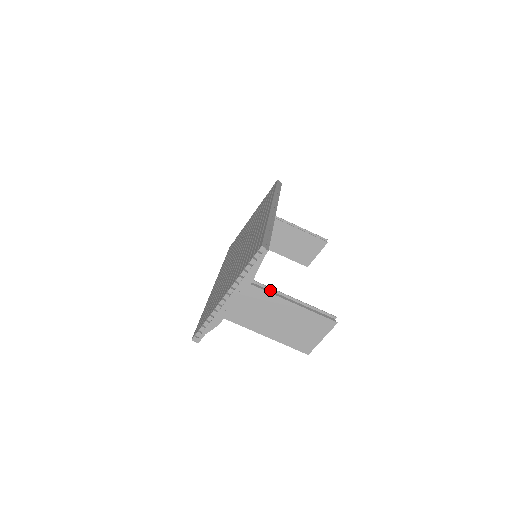
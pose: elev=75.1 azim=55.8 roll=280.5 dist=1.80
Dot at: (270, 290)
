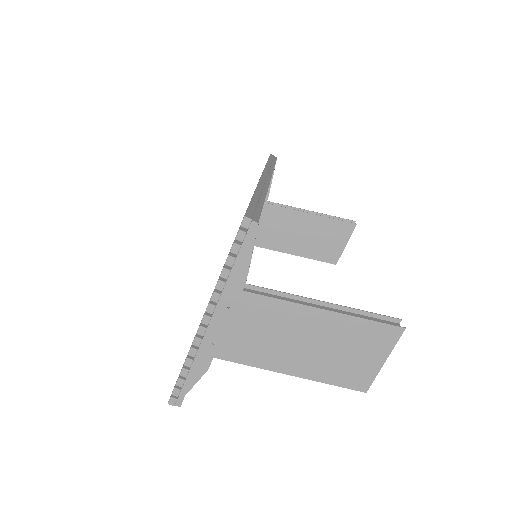
Dot at: (279, 295)
